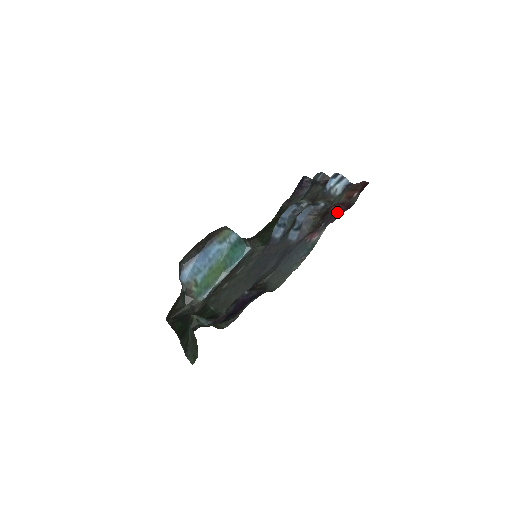
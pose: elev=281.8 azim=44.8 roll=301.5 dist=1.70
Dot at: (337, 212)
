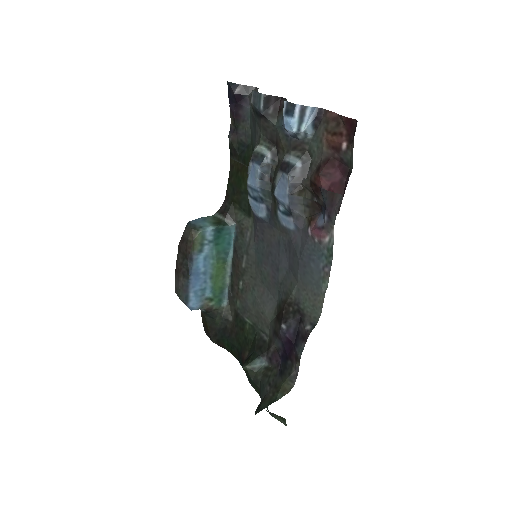
Dot at: (334, 190)
